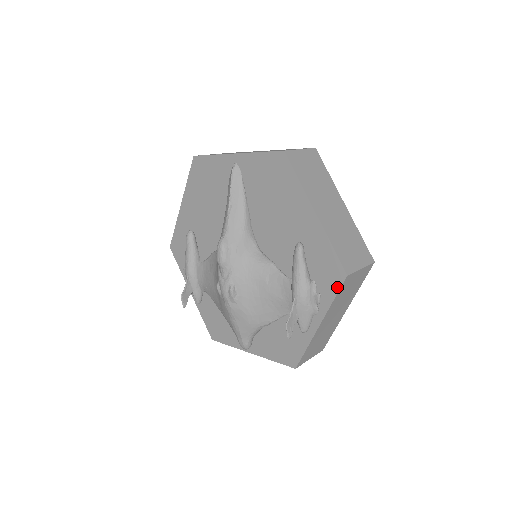
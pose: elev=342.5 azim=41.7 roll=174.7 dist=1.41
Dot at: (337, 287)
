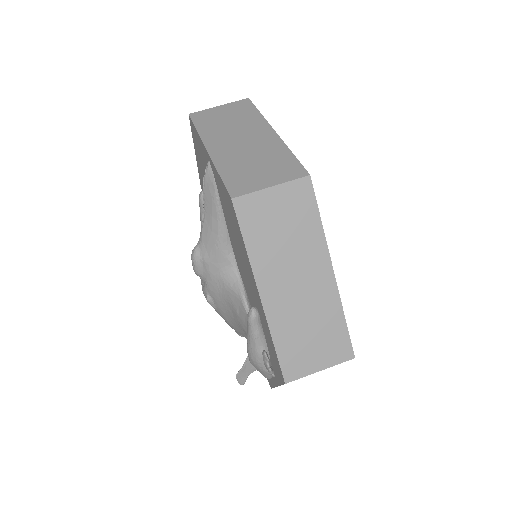
Dot at: (281, 380)
